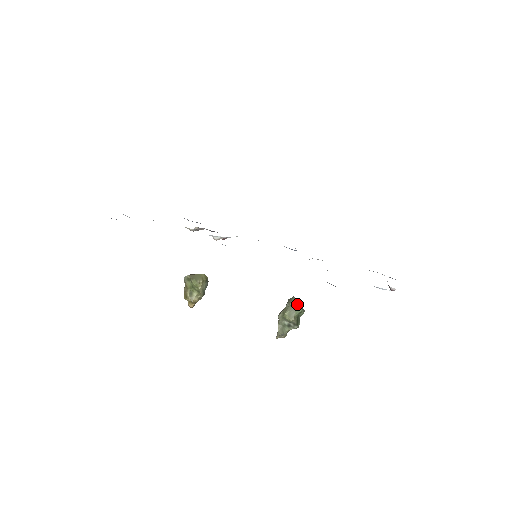
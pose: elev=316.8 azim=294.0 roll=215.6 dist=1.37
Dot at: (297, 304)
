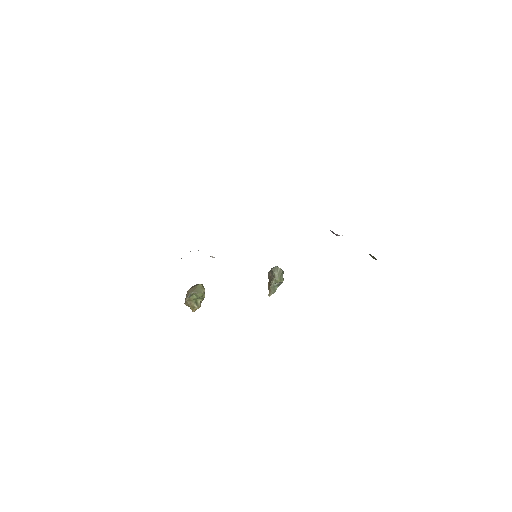
Dot at: (282, 270)
